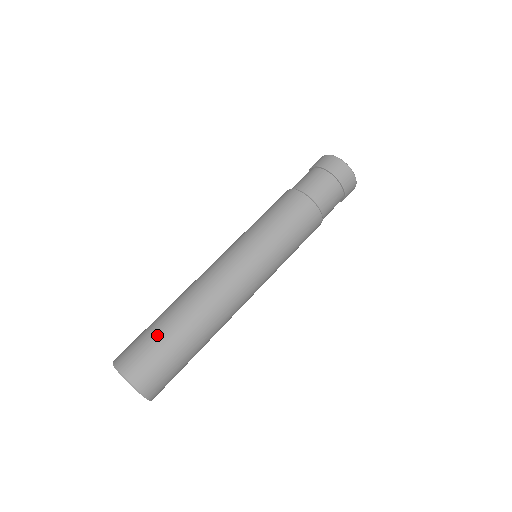
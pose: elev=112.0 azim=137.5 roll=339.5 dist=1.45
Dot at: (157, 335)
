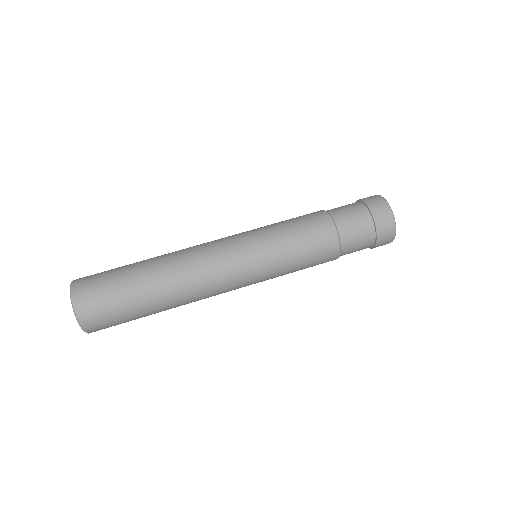
Dot at: occluded
